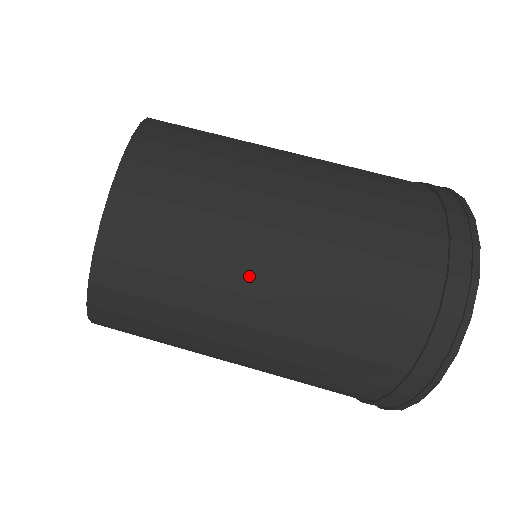
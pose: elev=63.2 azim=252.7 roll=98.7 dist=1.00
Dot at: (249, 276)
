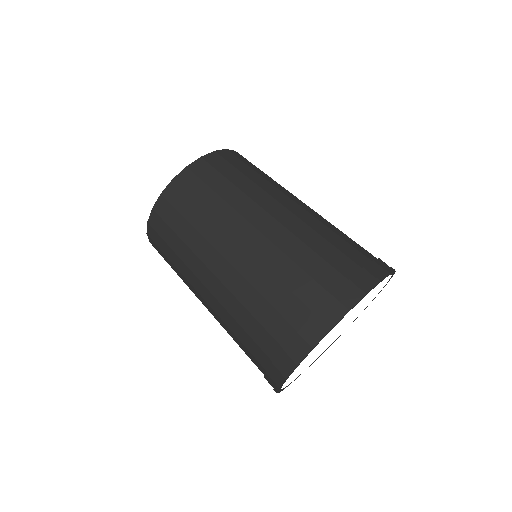
Dot at: (237, 224)
